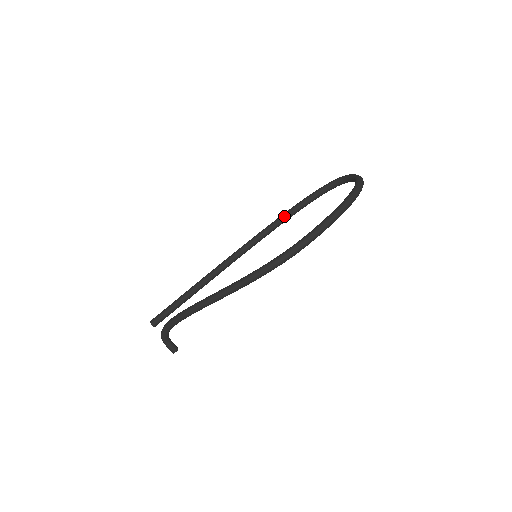
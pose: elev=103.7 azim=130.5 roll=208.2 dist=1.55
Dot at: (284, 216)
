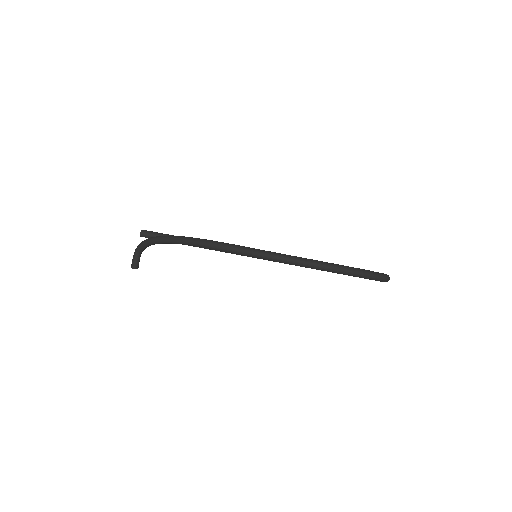
Dot at: occluded
